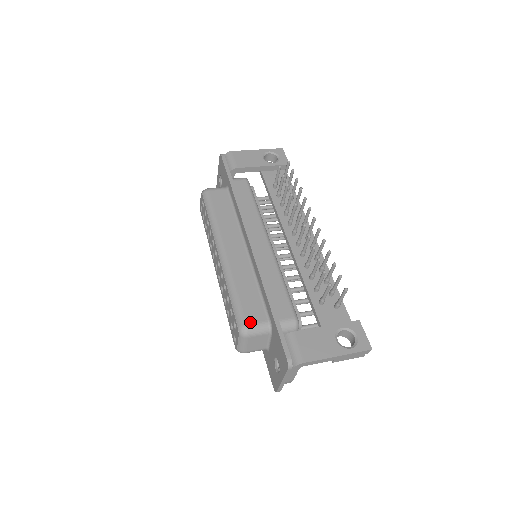
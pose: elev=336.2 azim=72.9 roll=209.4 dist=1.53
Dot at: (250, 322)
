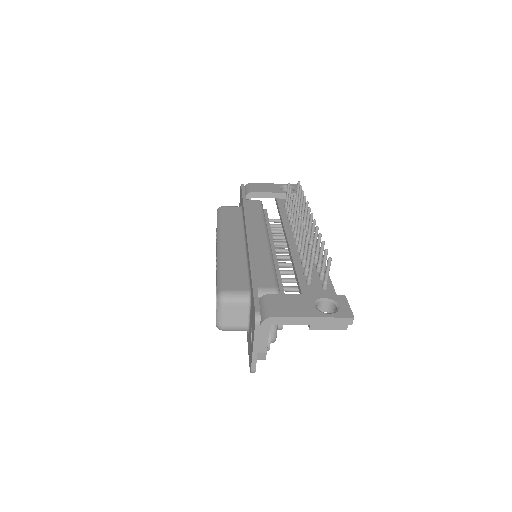
Dot at: (229, 289)
